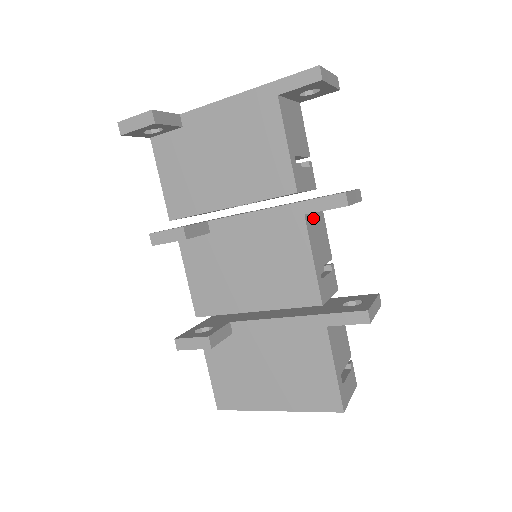
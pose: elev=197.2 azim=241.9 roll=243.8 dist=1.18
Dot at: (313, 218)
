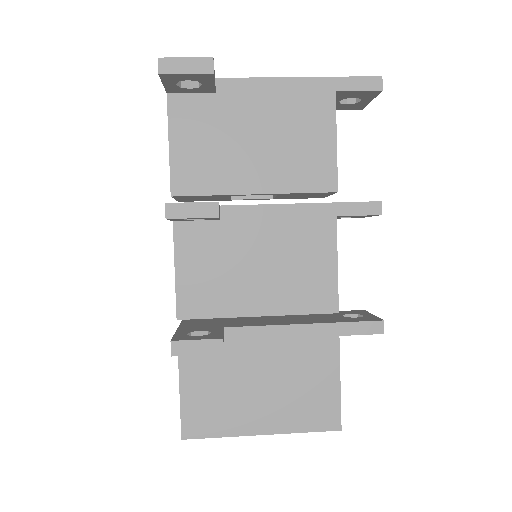
Dot at: occluded
